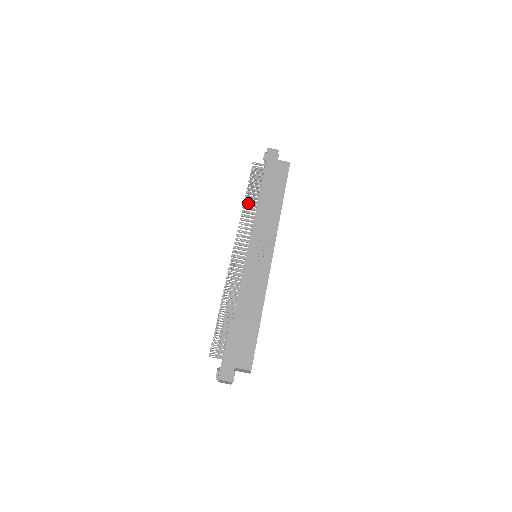
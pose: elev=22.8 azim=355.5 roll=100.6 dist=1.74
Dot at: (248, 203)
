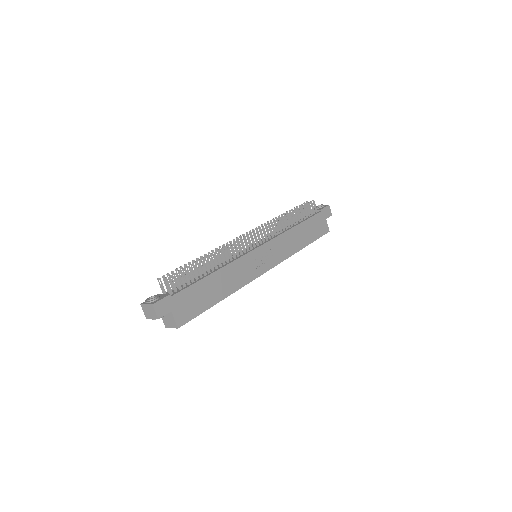
Dot at: occluded
